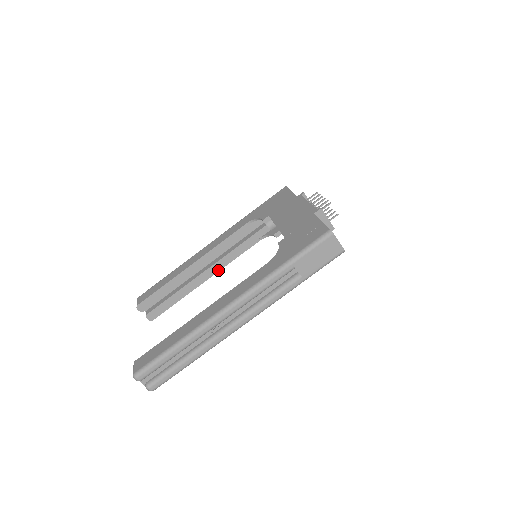
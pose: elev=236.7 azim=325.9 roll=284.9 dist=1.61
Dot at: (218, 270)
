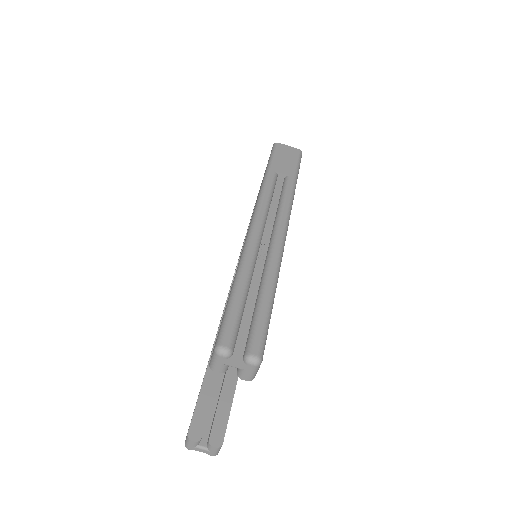
Dot at: occluded
